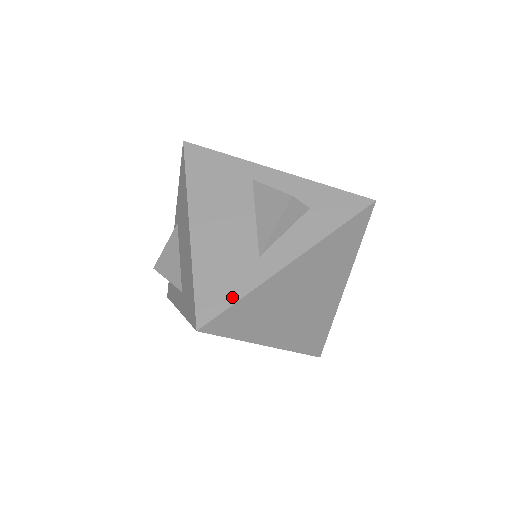
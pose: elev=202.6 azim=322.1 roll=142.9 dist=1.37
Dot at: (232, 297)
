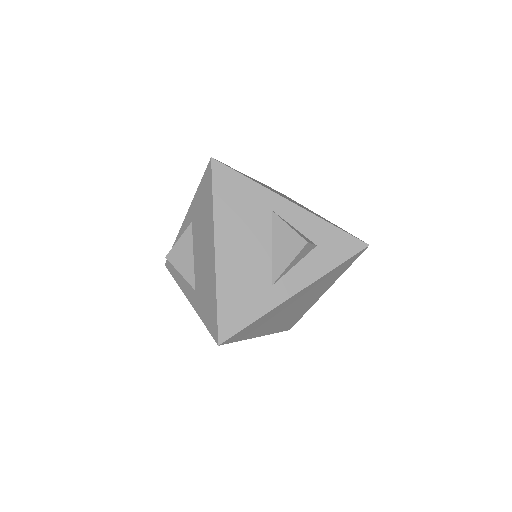
Dot at: (248, 319)
